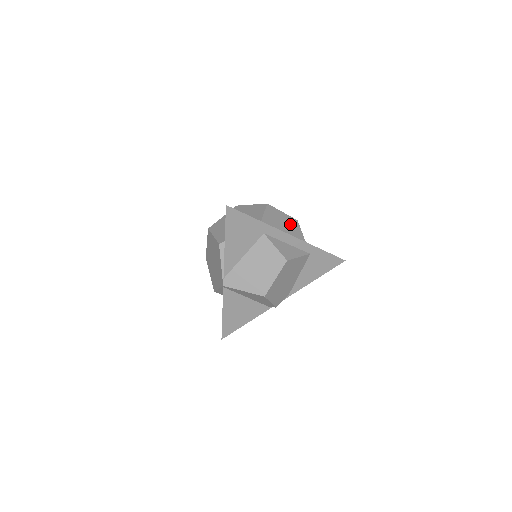
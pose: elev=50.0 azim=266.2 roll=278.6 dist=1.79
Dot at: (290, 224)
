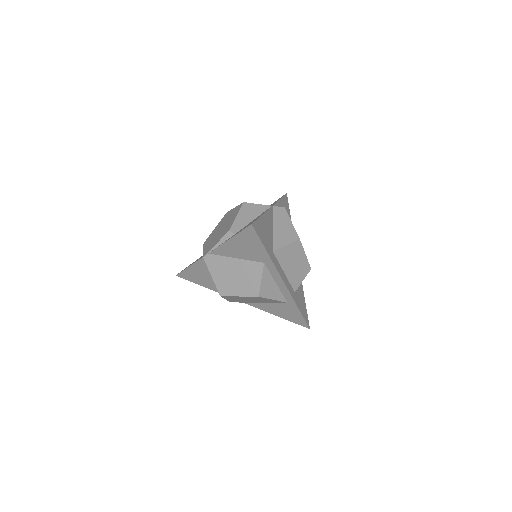
Dot at: (300, 268)
